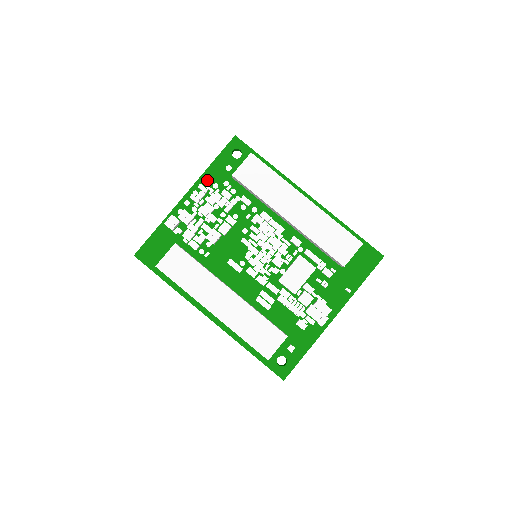
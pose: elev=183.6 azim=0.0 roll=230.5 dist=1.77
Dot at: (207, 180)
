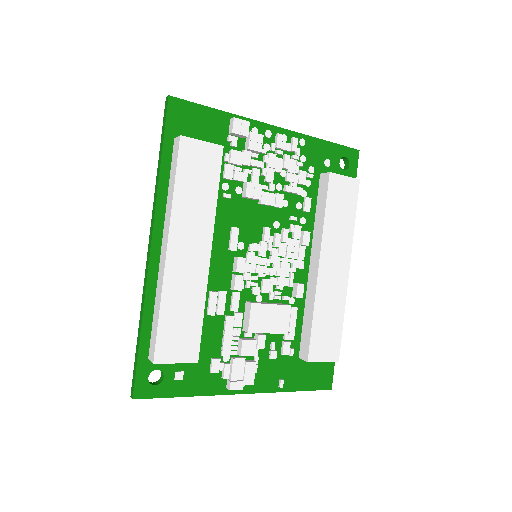
Dot at: (304, 144)
